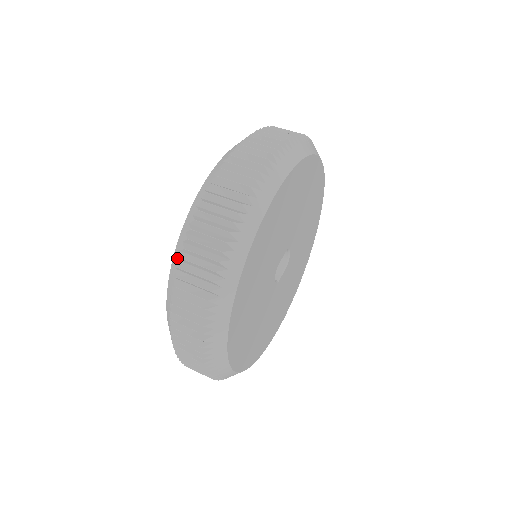
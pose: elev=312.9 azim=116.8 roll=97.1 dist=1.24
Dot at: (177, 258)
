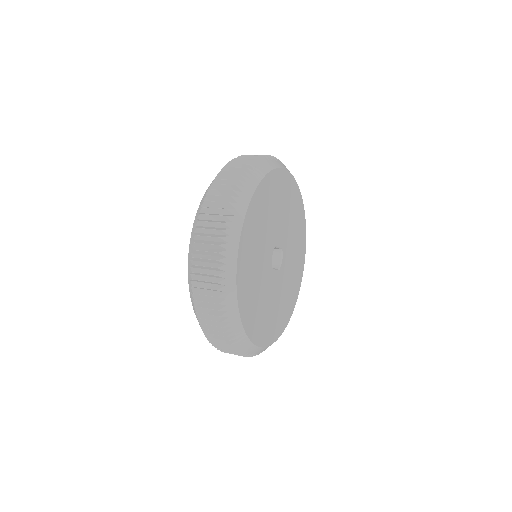
Dot at: occluded
